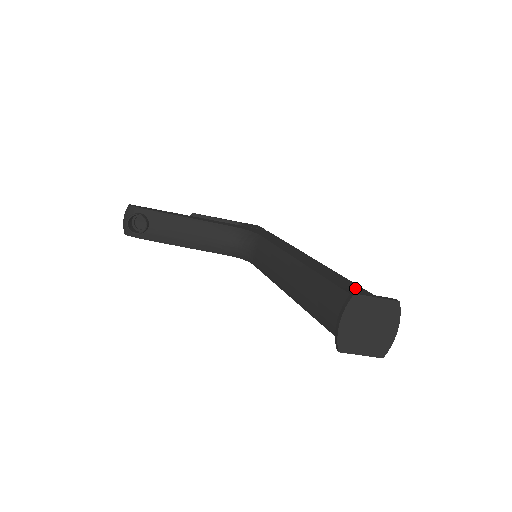
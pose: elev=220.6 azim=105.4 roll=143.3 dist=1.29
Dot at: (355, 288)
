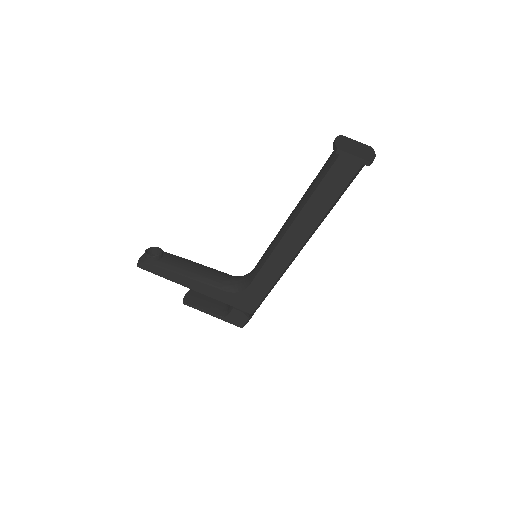
Dot at: occluded
